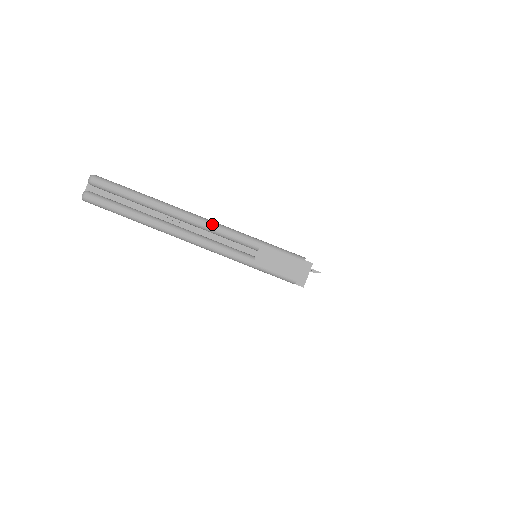
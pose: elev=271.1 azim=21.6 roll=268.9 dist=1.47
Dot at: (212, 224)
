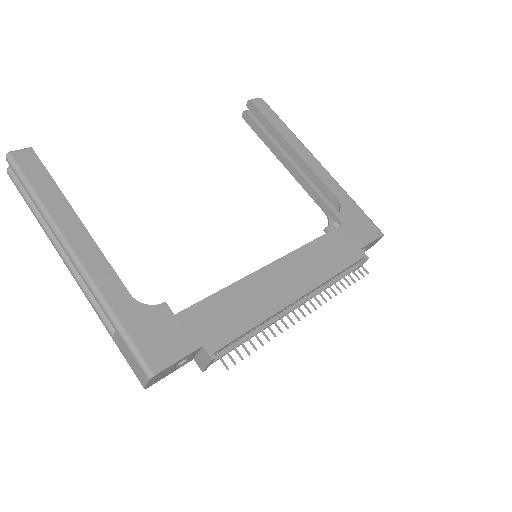
Dot at: (81, 274)
